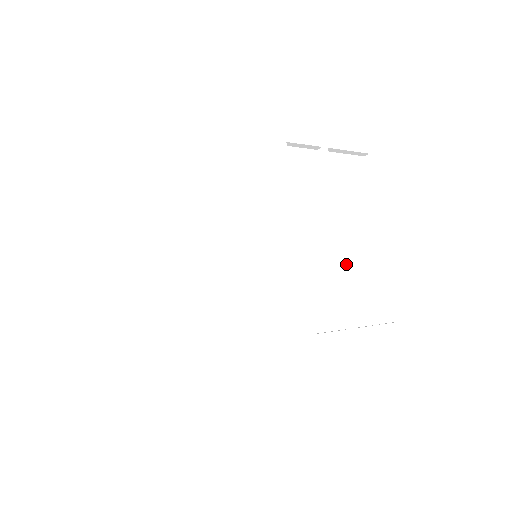
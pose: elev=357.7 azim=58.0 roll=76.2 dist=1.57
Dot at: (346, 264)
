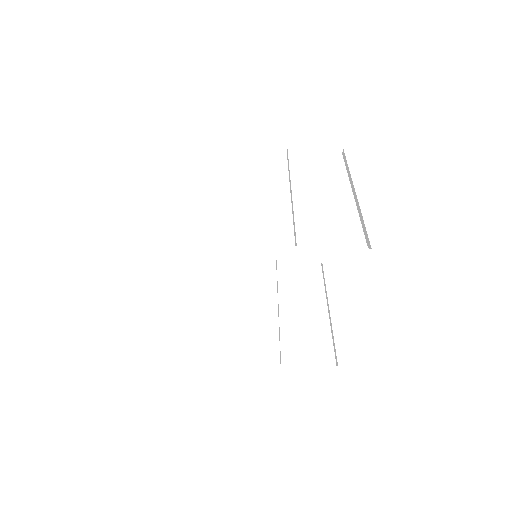
Dot at: (300, 206)
